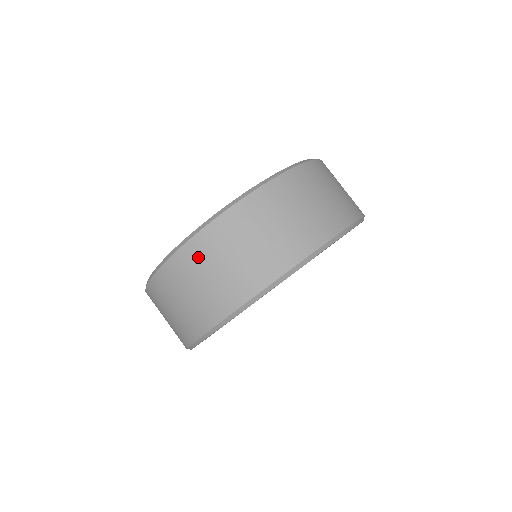
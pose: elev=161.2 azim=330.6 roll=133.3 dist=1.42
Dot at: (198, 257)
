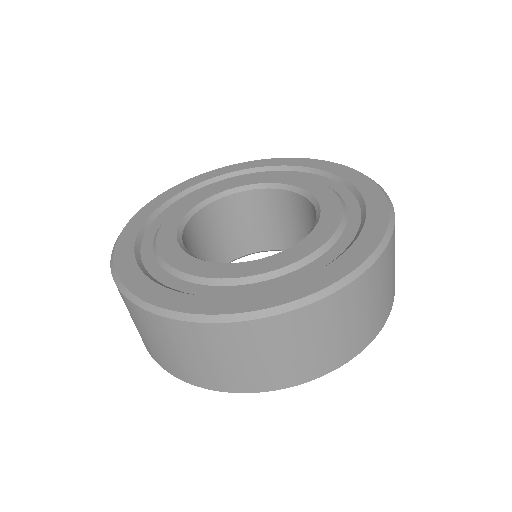
Dot at: (126, 305)
